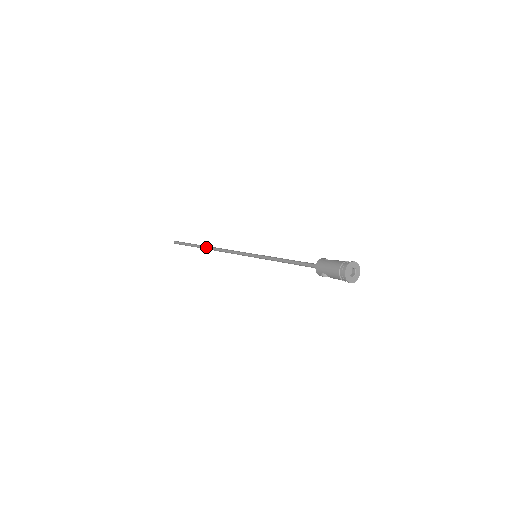
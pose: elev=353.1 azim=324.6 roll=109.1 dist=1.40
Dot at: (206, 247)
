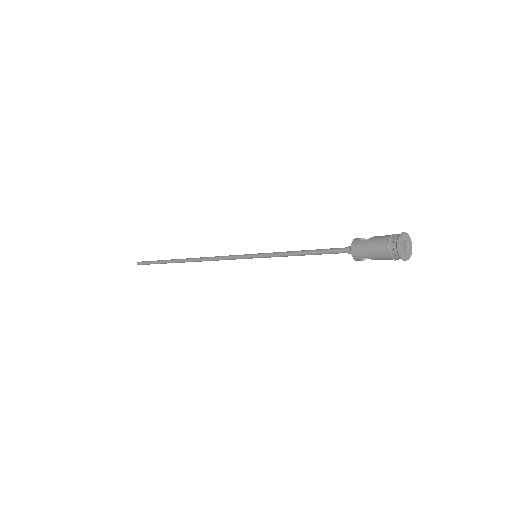
Dot at: (183, 260)
